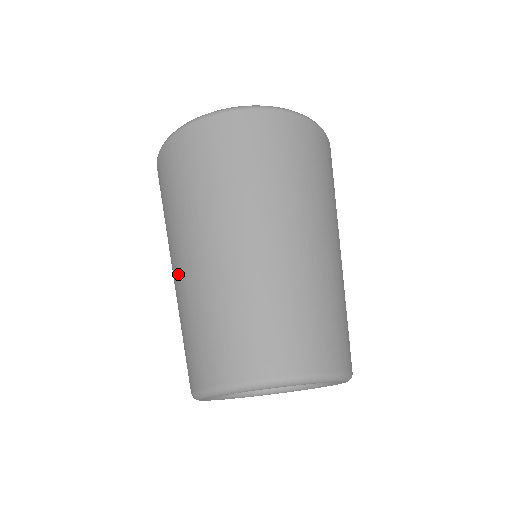
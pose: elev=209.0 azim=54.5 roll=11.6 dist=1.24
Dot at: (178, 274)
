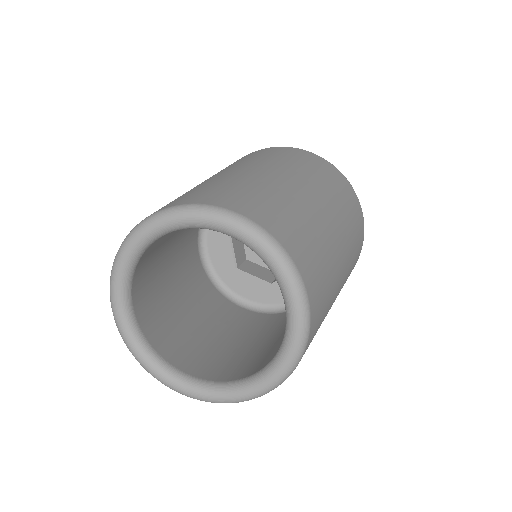
Dot at: occluded
